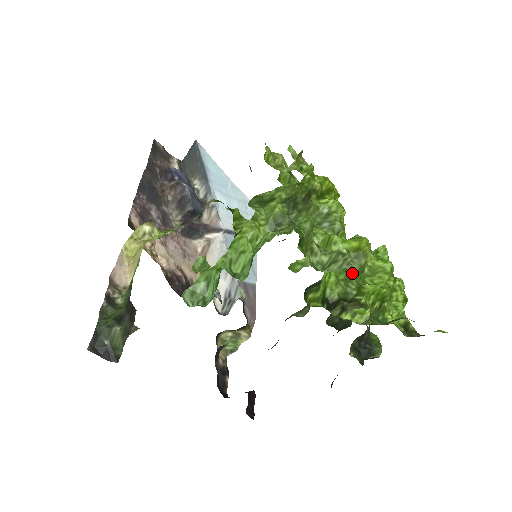
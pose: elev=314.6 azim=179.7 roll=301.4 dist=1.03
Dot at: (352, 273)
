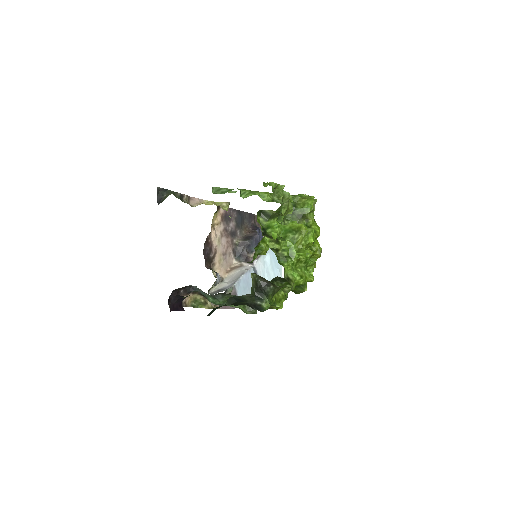
Dot at: (285, 204)
